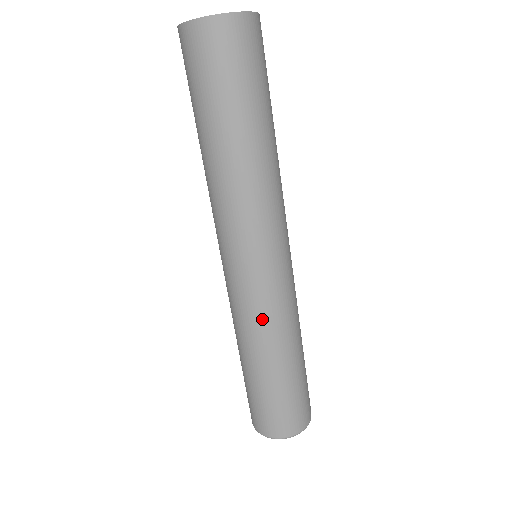
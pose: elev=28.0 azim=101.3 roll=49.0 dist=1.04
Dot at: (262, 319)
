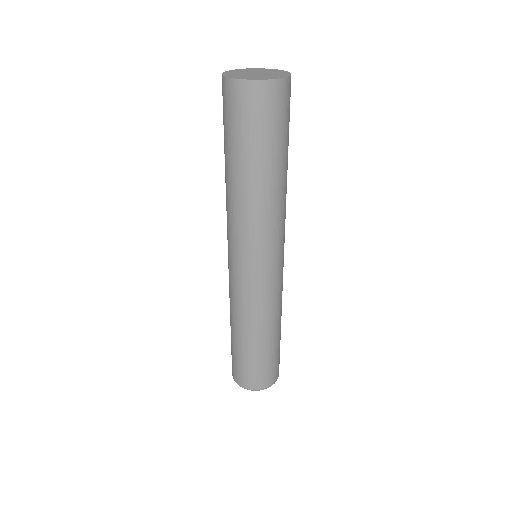
Dot at: (258, 307)
